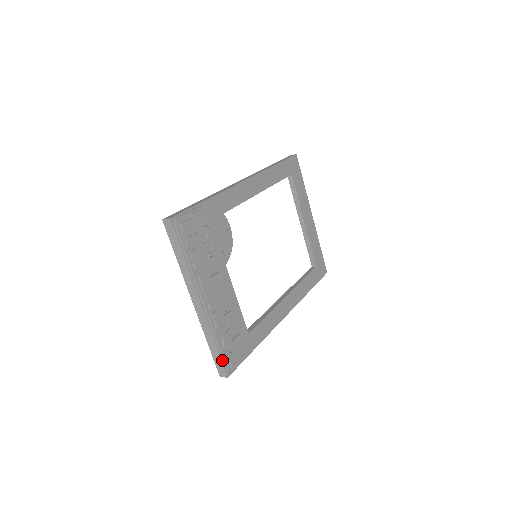
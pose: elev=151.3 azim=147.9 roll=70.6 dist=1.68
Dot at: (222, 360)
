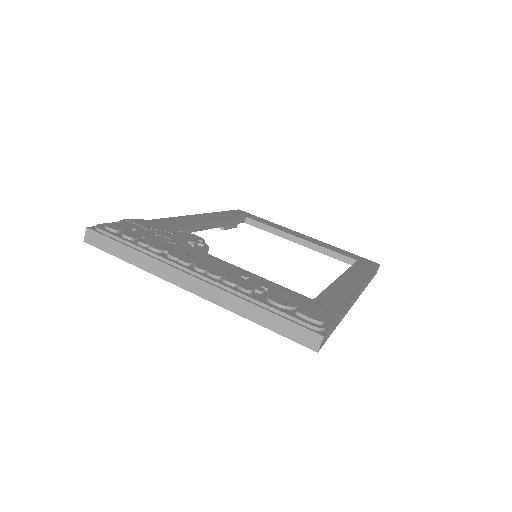
Dot at: (291, 321)
